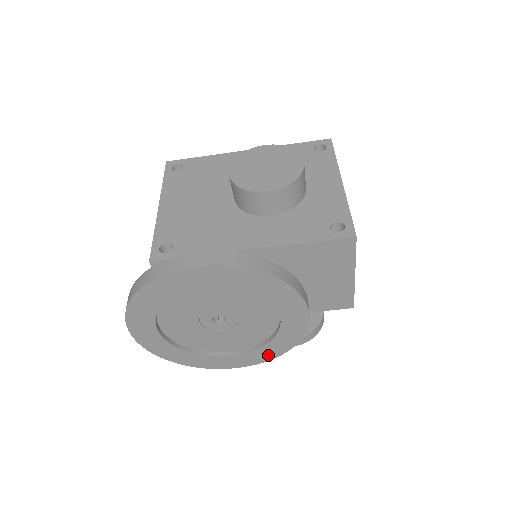
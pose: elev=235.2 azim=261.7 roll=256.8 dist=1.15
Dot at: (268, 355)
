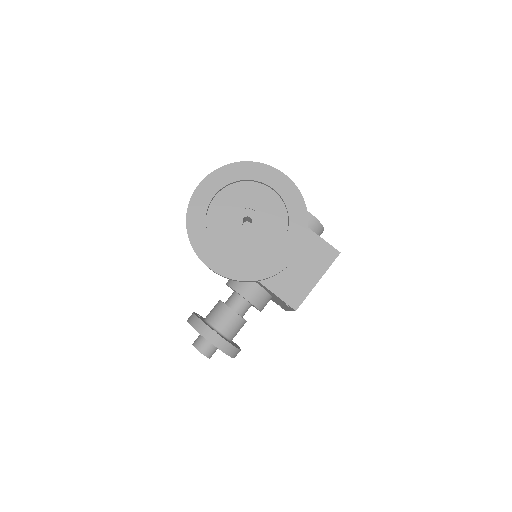
Dot at: (240, 274)
